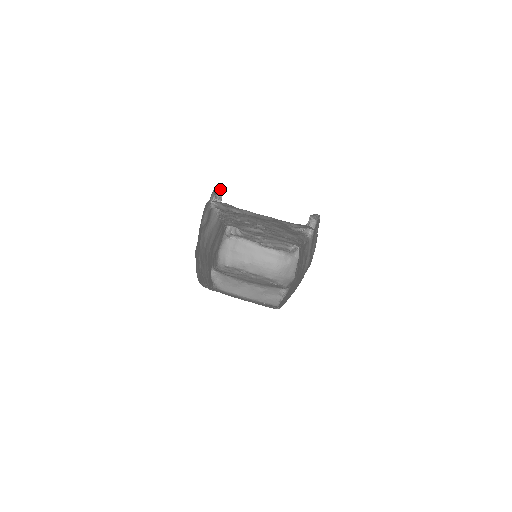
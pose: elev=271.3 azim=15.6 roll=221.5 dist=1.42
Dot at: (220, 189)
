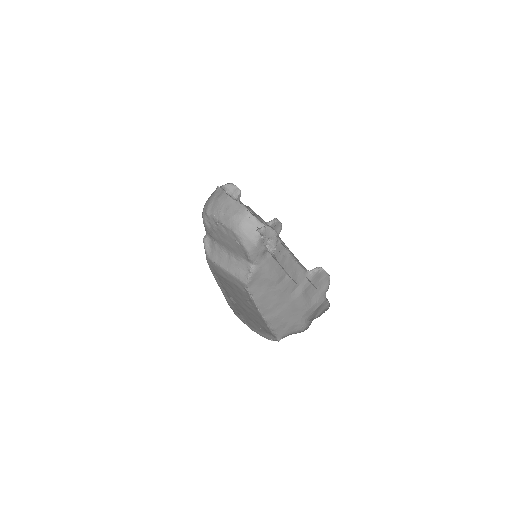
Dot at: (272, 227)
